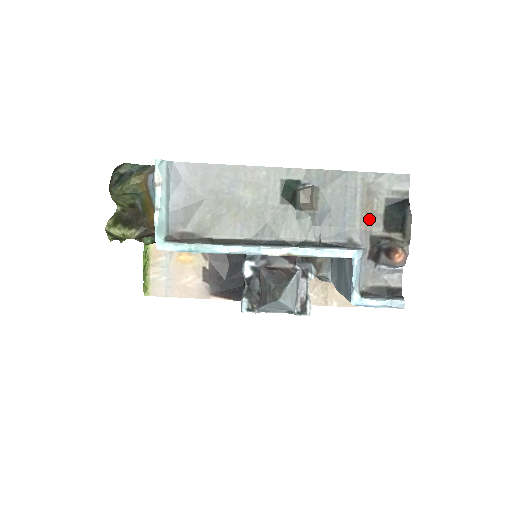
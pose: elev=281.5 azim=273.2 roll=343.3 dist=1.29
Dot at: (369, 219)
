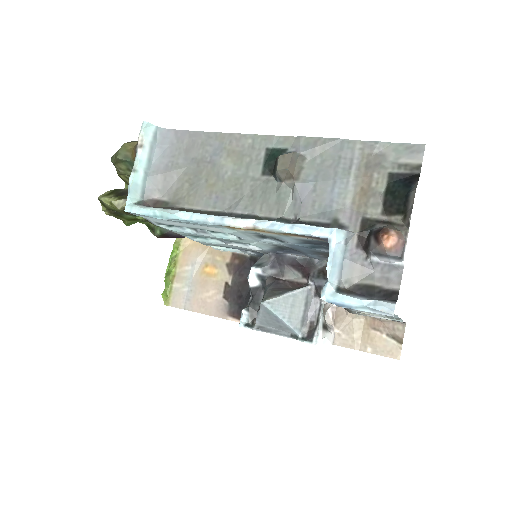
Dot at: (364, 197)
